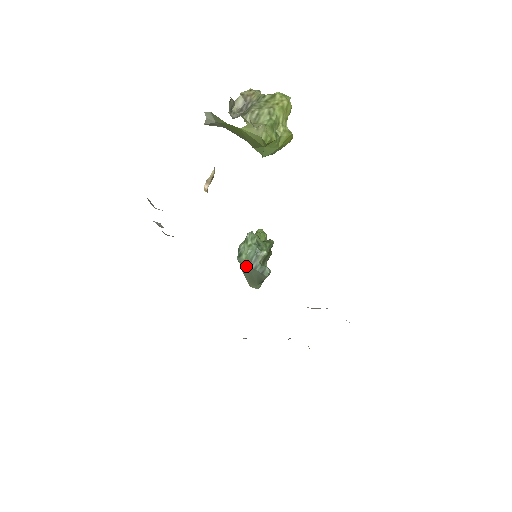
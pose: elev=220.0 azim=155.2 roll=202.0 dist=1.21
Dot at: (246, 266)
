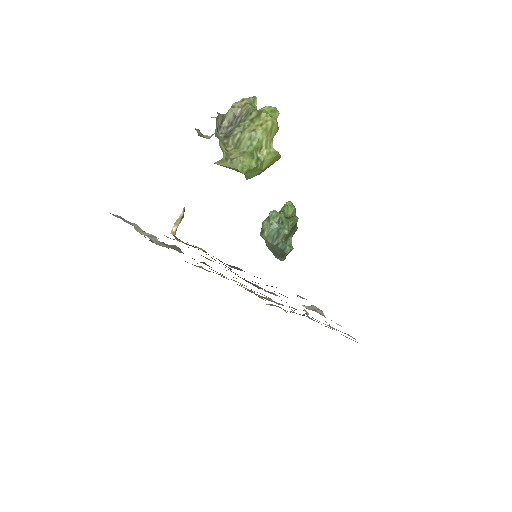
Dot at: (269, 242)
